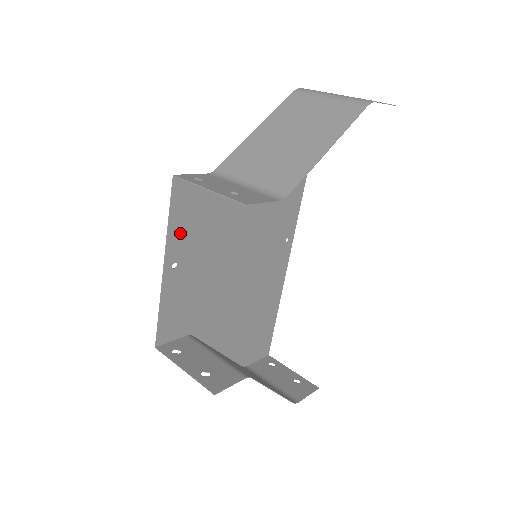
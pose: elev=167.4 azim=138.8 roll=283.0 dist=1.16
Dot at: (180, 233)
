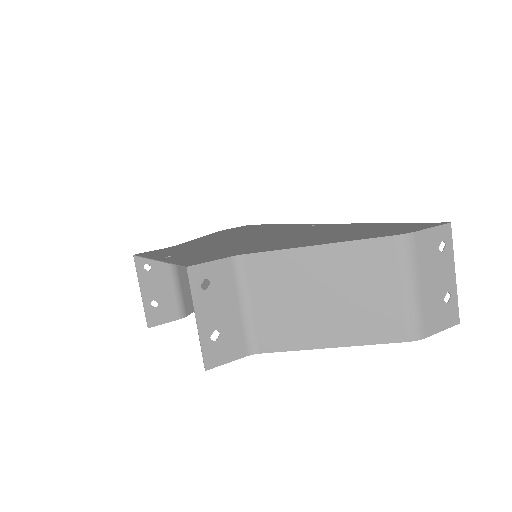
Dot at: (181, 259)
